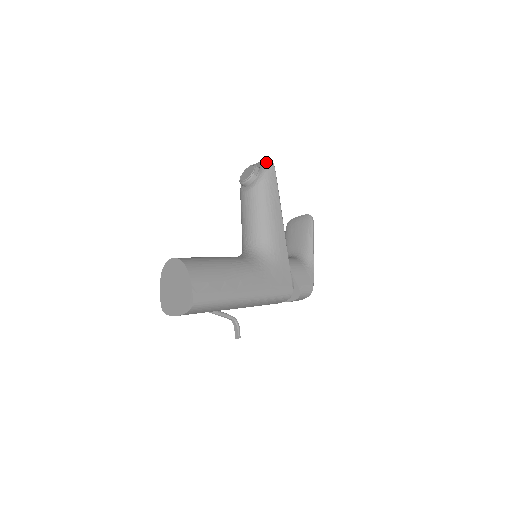
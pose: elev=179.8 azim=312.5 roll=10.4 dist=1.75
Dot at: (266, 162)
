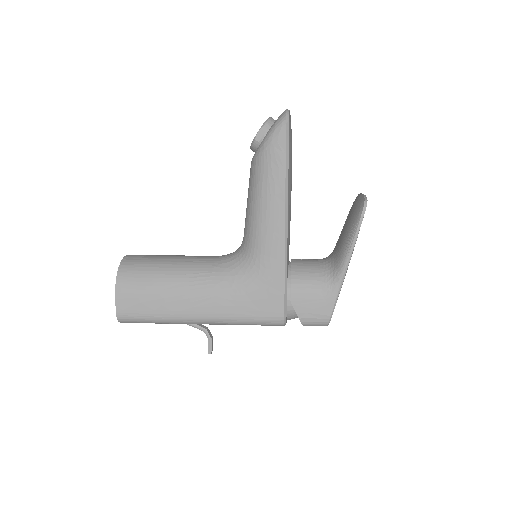
Dot at: (279, 117)
